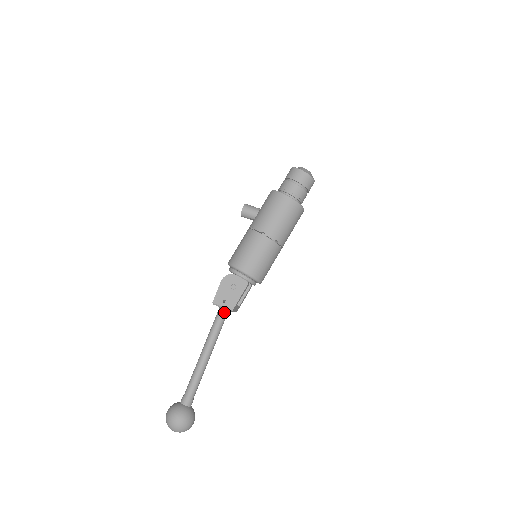
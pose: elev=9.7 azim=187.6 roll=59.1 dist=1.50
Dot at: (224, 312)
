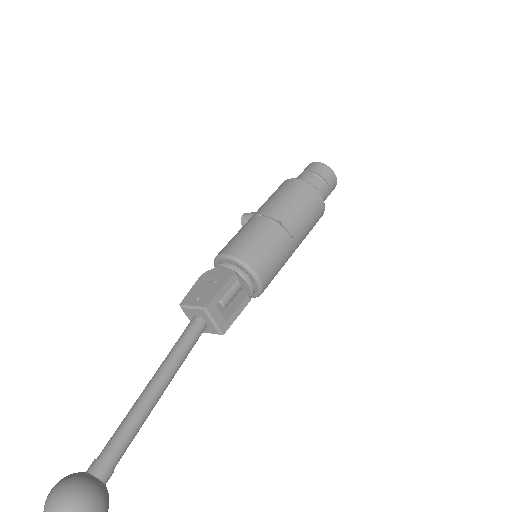
Dot at: (197, 321)
